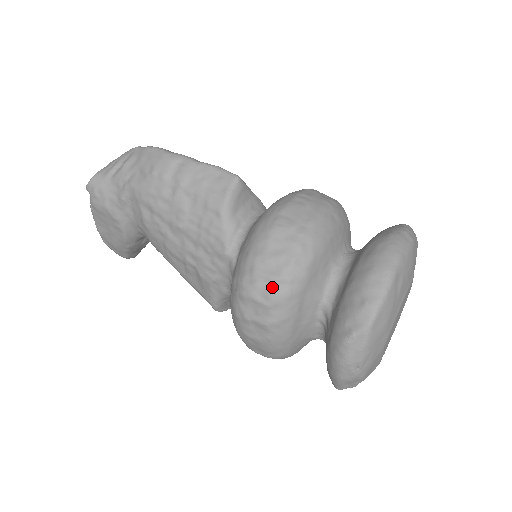
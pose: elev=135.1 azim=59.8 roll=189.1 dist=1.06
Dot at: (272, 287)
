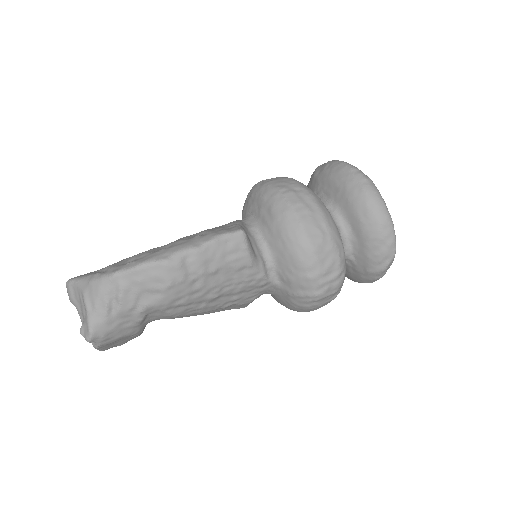
Dot at: (337, 282)
